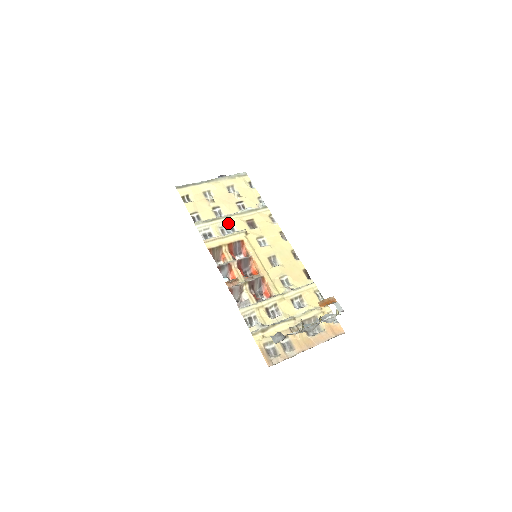
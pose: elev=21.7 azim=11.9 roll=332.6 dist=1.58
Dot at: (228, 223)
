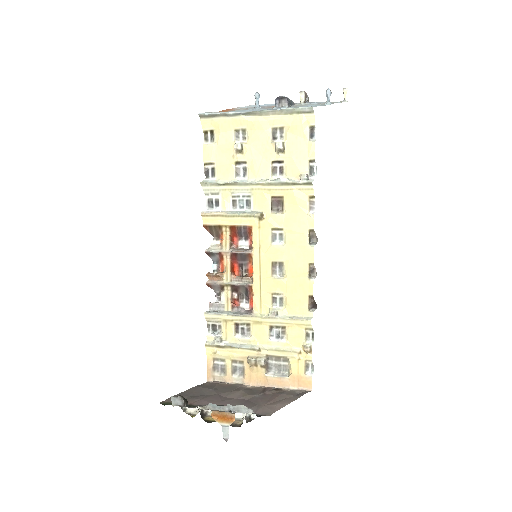
Dot at: (246, 193)
